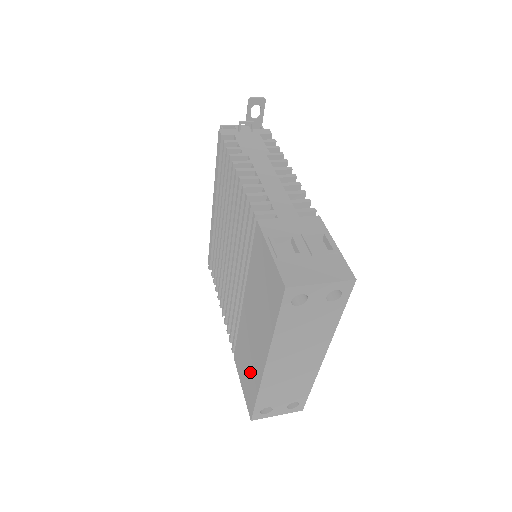
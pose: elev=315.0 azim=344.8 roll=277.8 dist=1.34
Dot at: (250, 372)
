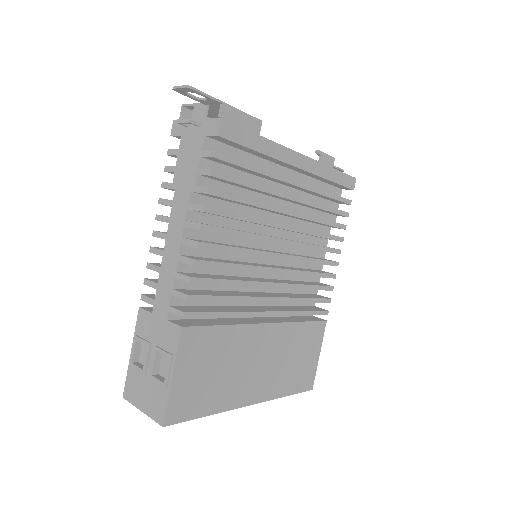
Dot at: occluded
